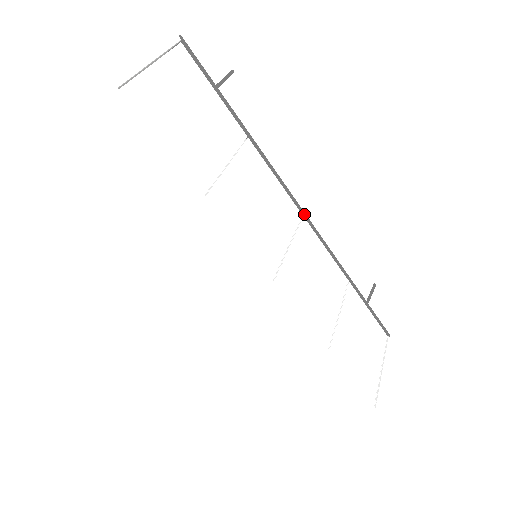
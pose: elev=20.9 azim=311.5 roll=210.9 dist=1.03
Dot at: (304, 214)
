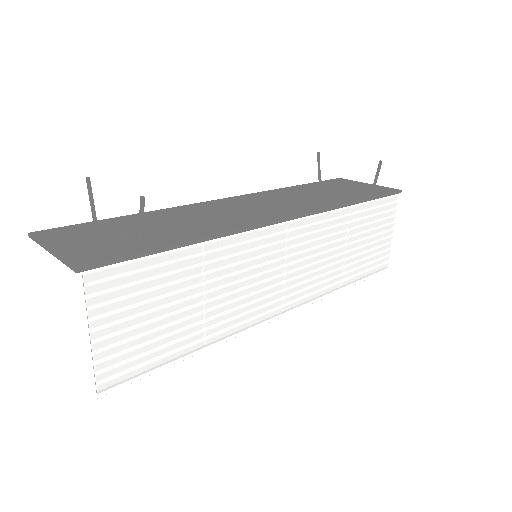
Dot at: (289, 220)
